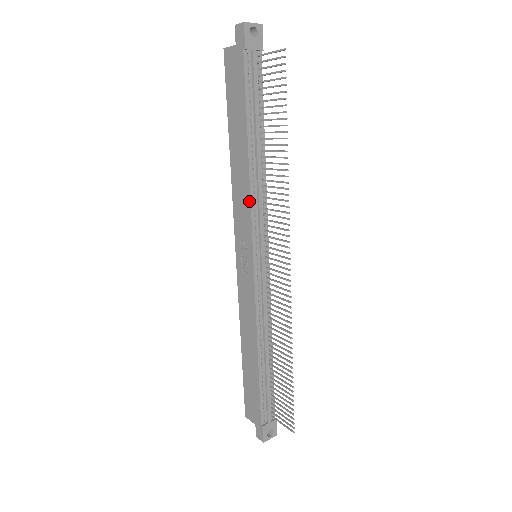
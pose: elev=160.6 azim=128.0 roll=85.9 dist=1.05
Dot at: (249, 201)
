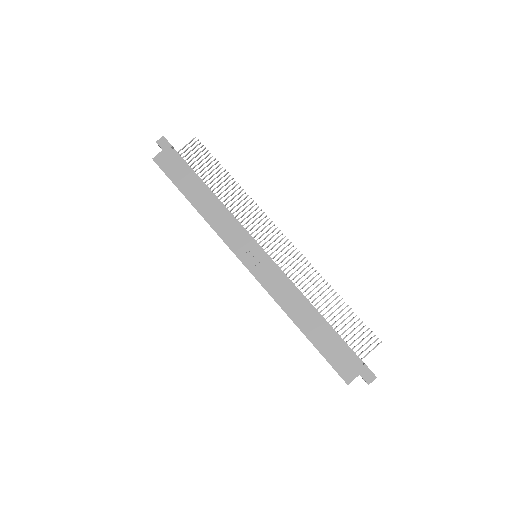
Dot at: (231, 218)
